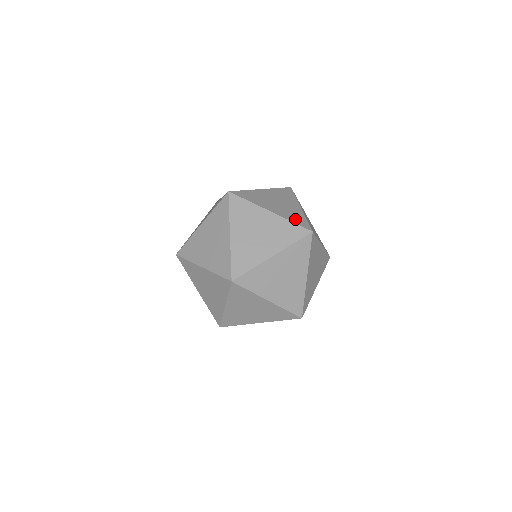
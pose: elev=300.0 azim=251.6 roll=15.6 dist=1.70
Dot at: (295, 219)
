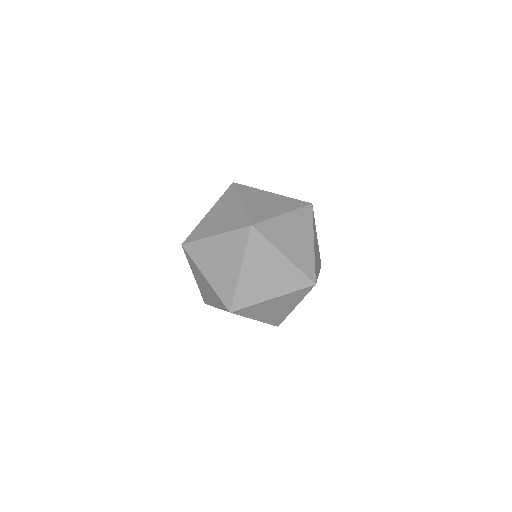
Dot at: (274, 321)
